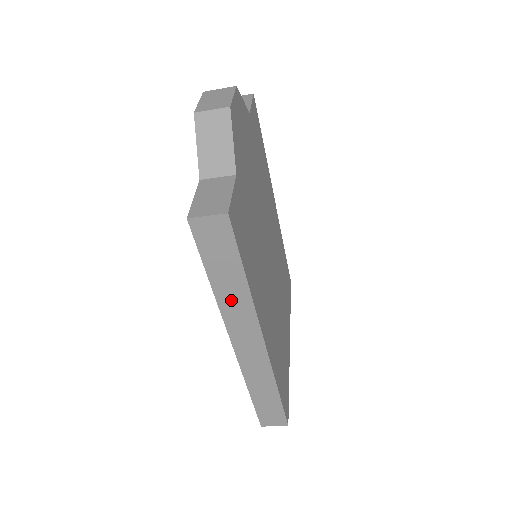
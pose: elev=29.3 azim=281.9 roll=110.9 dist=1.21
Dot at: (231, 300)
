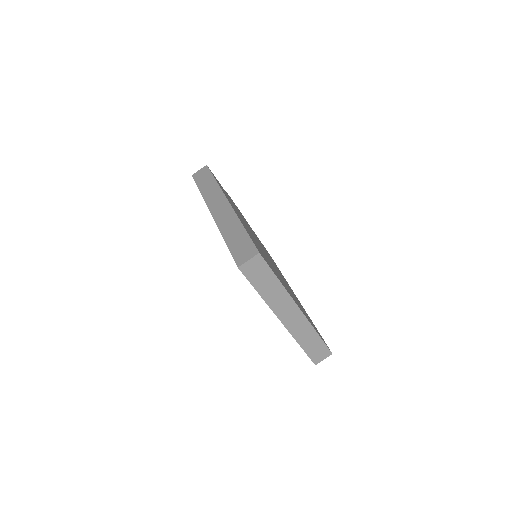
Dot at: (209, 192)
